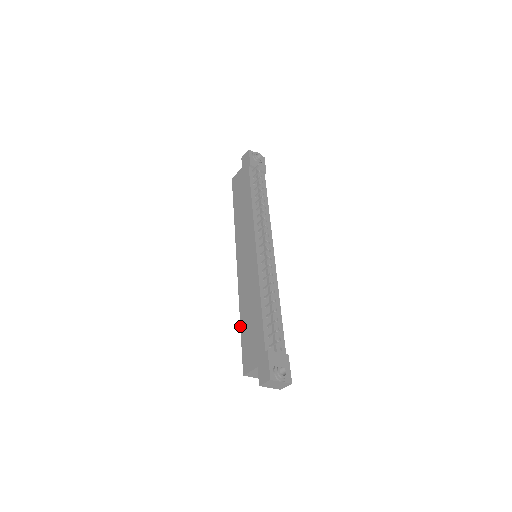
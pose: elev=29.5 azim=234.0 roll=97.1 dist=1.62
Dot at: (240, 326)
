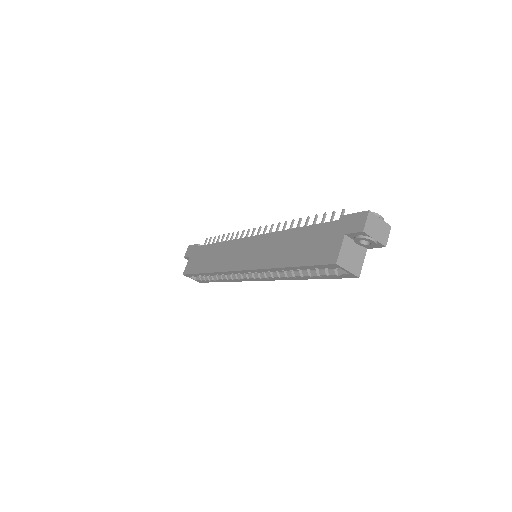
Dot at: (290, 267)
